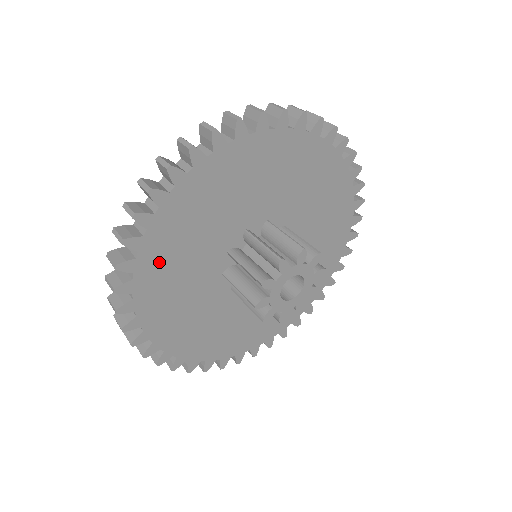
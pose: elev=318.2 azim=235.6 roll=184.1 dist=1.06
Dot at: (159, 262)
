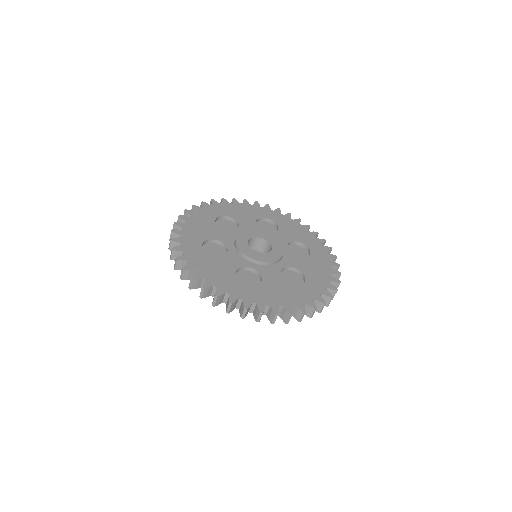
Dot at: occluded
